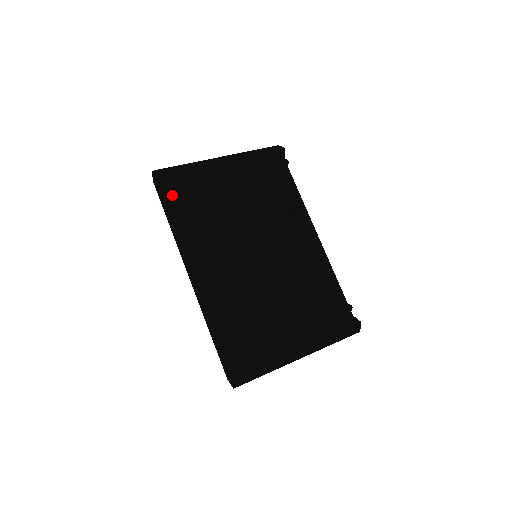
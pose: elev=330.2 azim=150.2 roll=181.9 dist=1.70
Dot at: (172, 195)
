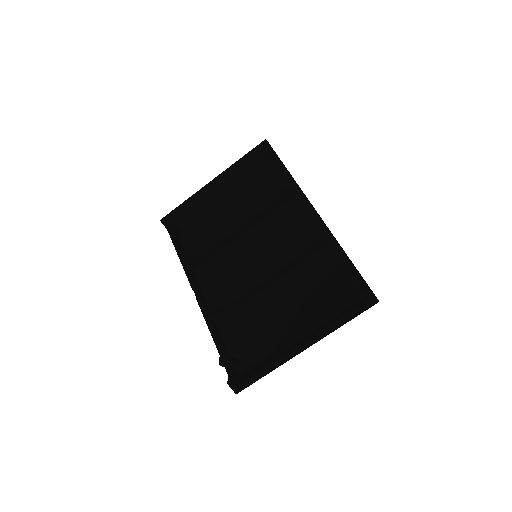
Dot at: (179, 231)
